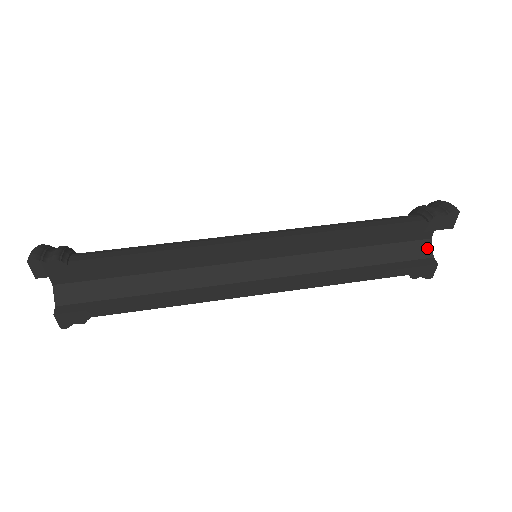
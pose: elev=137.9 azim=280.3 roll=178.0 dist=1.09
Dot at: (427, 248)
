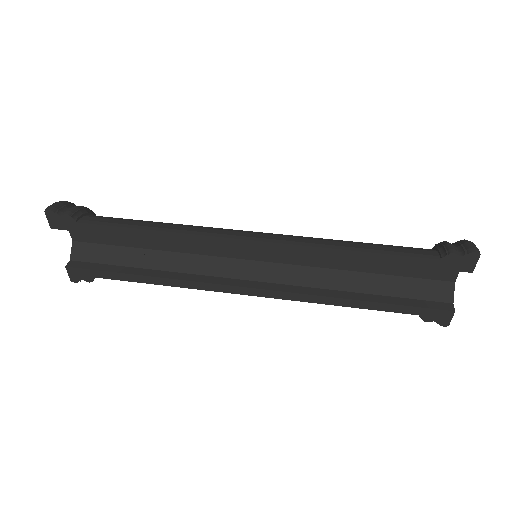
Dot at: (447, 291)
